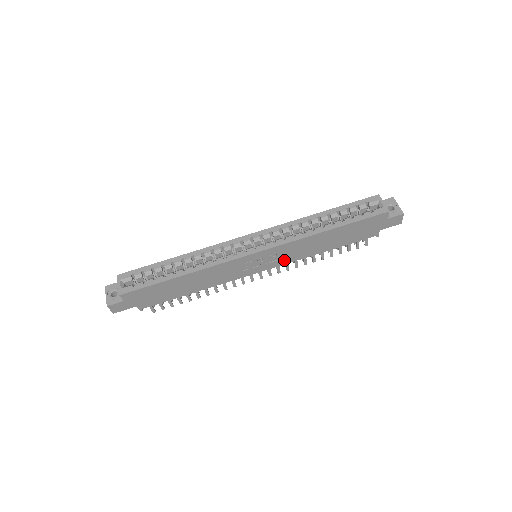
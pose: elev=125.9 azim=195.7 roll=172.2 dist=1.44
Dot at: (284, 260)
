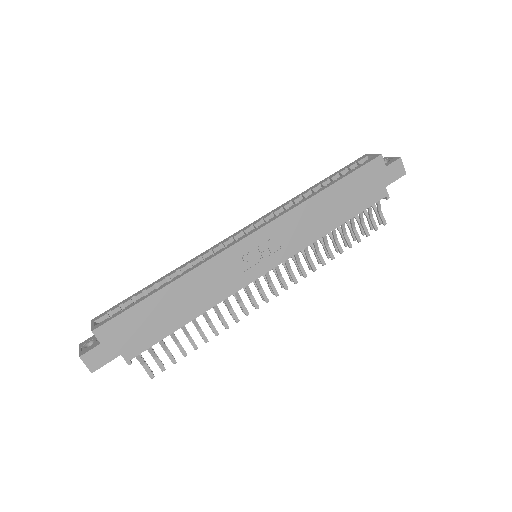
Dot at: (290, 248)
